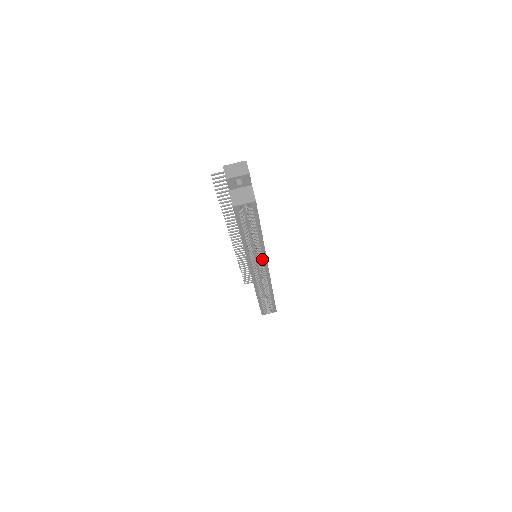
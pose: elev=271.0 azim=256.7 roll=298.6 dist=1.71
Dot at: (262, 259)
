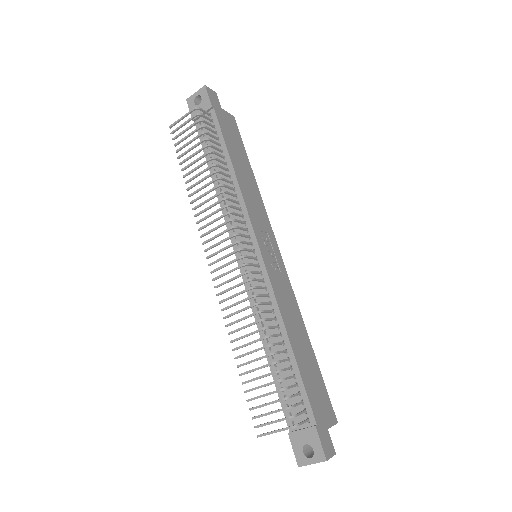
Dot at: occluded
